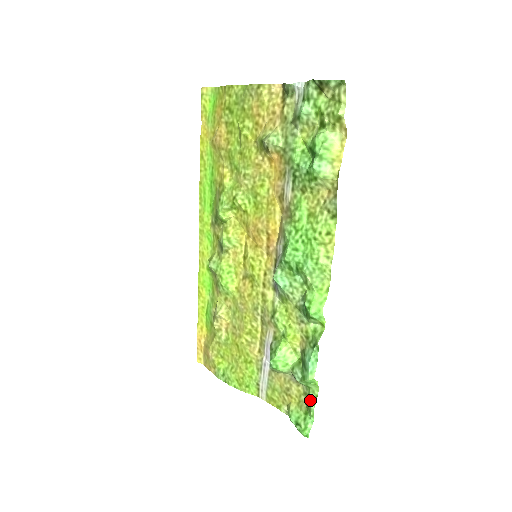
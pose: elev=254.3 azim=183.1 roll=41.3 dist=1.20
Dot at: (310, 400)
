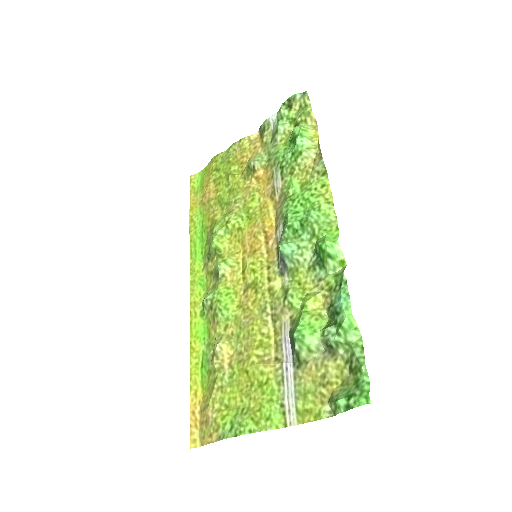
Dot at: (356, 355)
